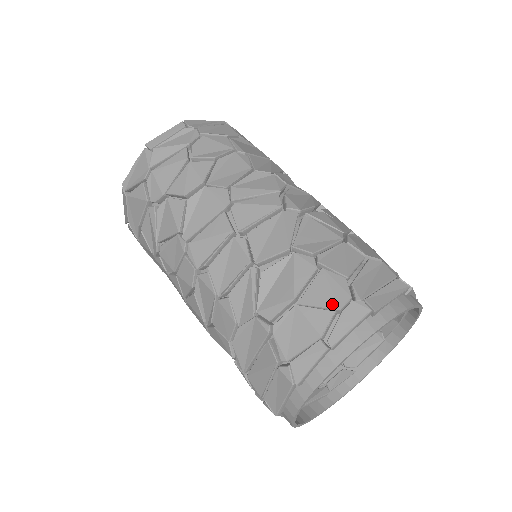
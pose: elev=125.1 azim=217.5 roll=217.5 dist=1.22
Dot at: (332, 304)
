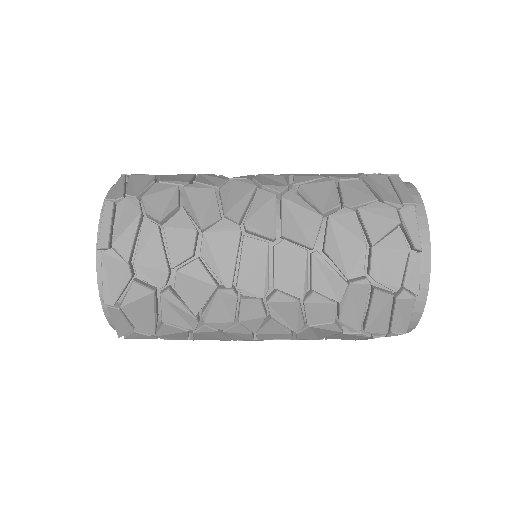
Dot at: (392, 224)
